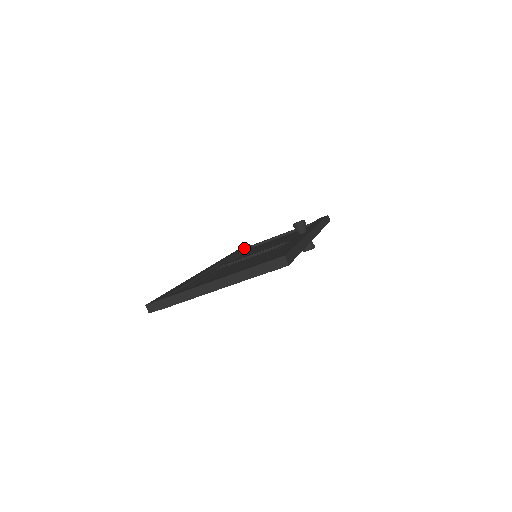
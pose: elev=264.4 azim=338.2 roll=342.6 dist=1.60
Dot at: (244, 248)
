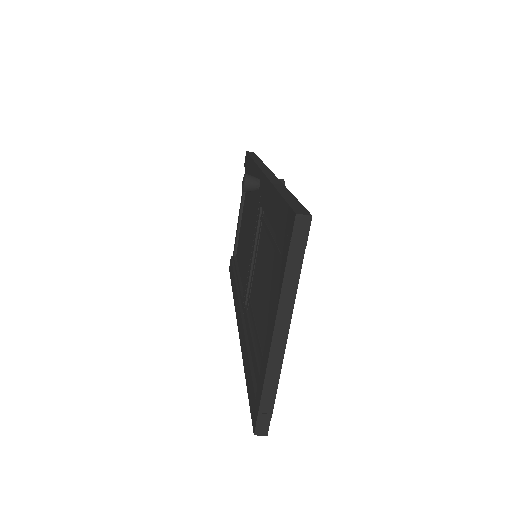
Dot at: (232, 265)
